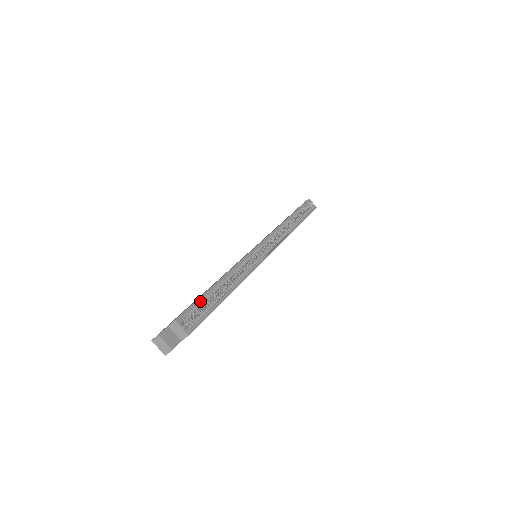
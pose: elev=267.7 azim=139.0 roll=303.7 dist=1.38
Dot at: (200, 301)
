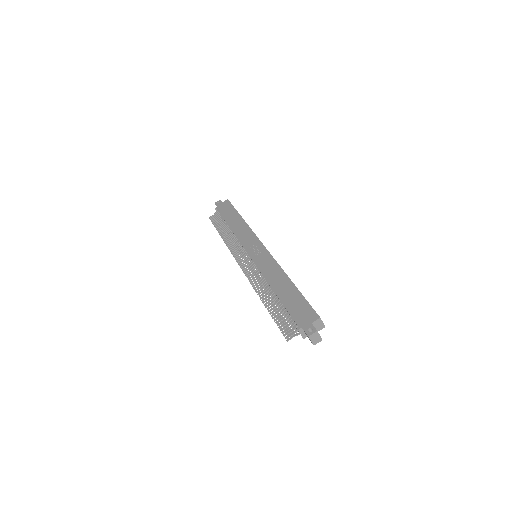
Dot at: (304, 300)
